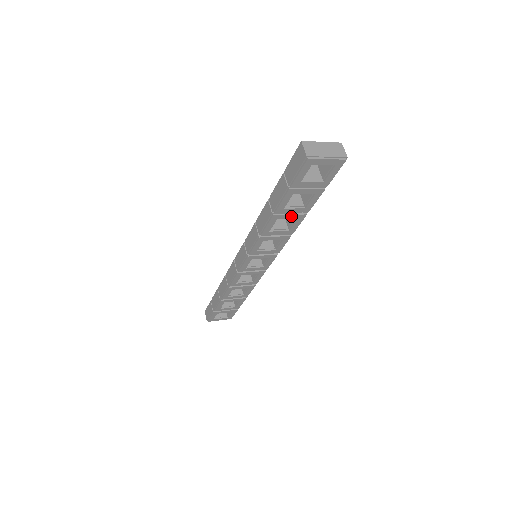
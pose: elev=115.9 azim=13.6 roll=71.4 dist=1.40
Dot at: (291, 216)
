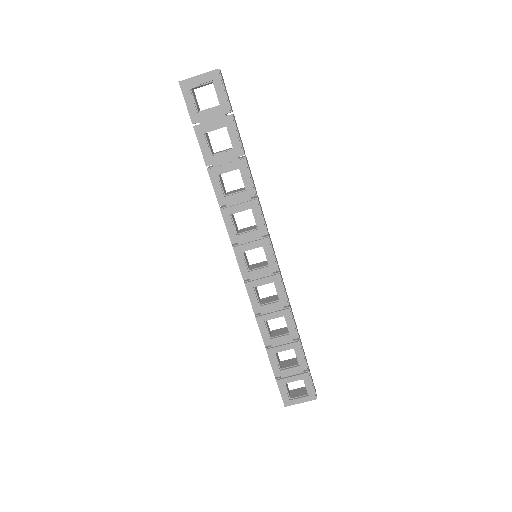
Dot at: (229, 166)
